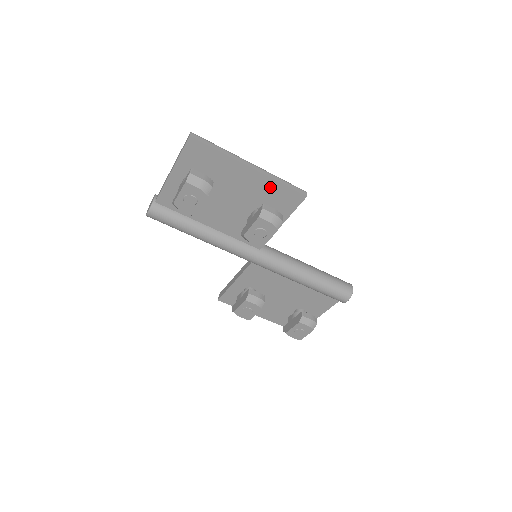
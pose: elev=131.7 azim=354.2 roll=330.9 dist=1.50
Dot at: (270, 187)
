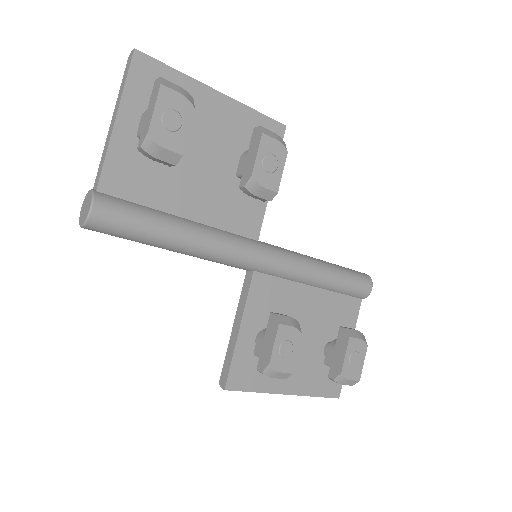
Dot at: (246, 120)
